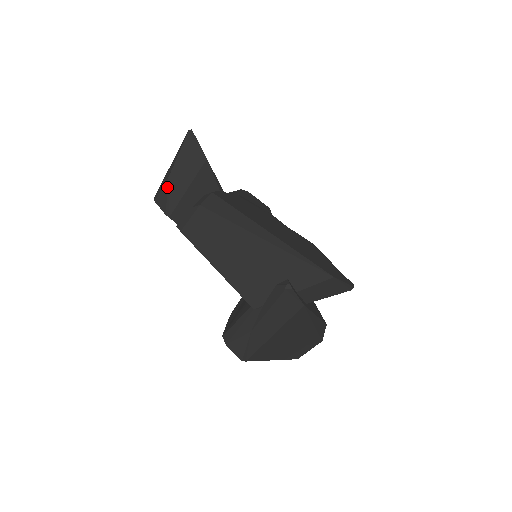
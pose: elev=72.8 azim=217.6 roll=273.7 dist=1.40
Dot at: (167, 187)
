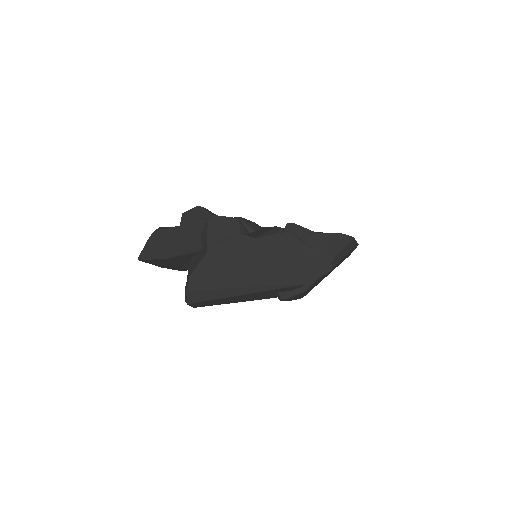
Dot at: occluded
